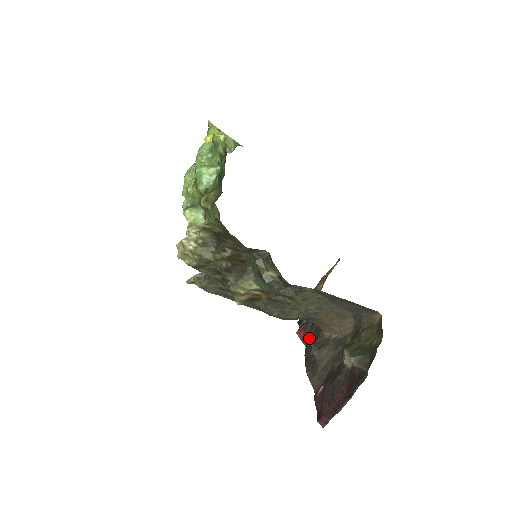
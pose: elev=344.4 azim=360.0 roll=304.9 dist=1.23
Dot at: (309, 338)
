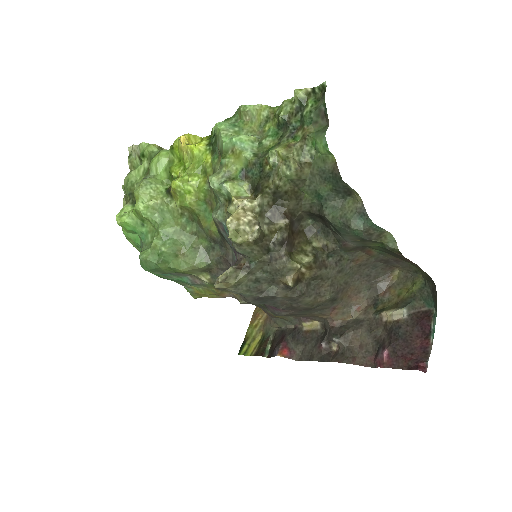
Dot at: (300, 349)
